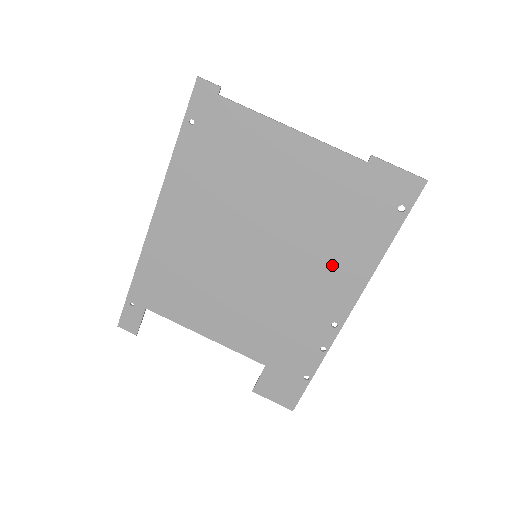
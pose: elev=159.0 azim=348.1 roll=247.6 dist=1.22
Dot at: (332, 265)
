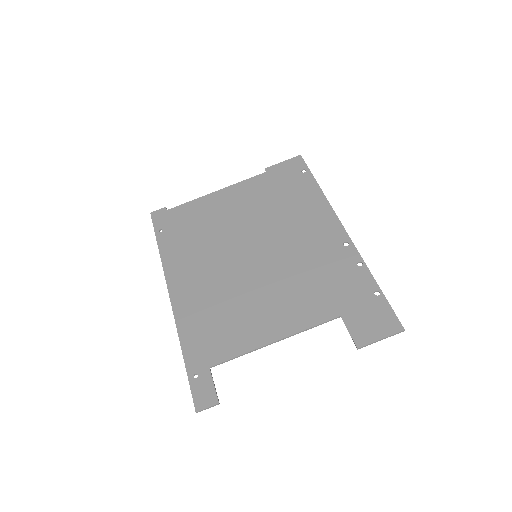
Dot at: (303, 219)
